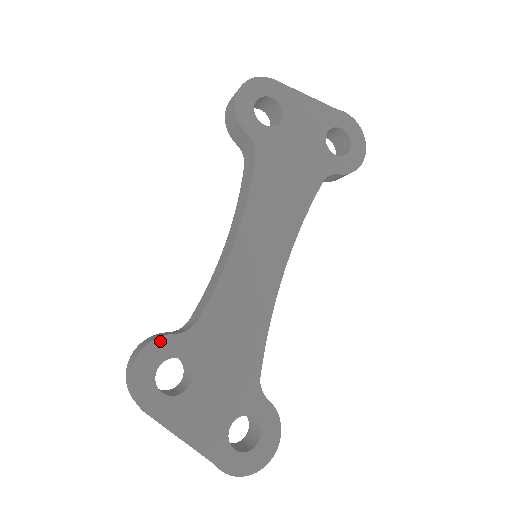
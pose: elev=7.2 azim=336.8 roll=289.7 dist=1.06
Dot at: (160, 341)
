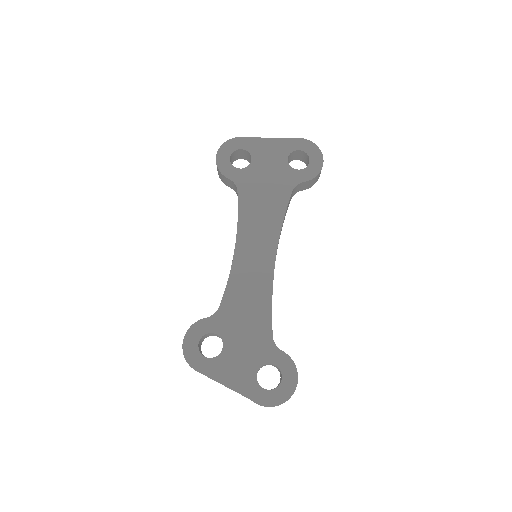
Dot at: (197, 324)
